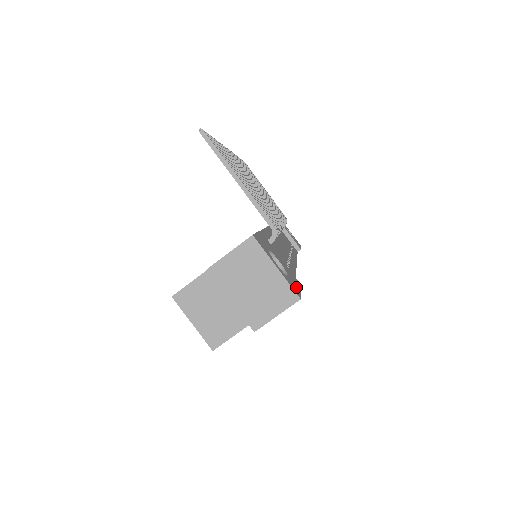
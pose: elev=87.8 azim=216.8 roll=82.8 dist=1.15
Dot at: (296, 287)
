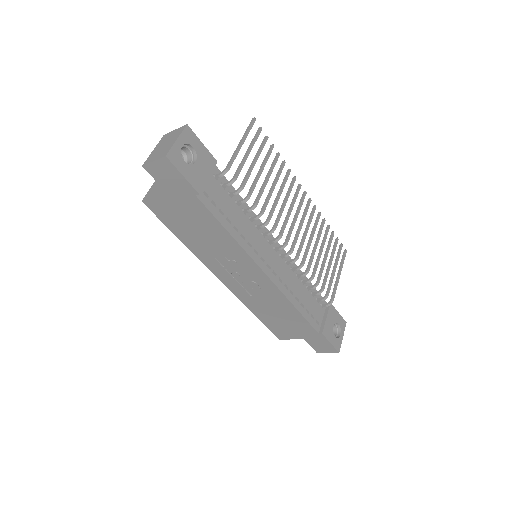
Dot at: (181, 167)
